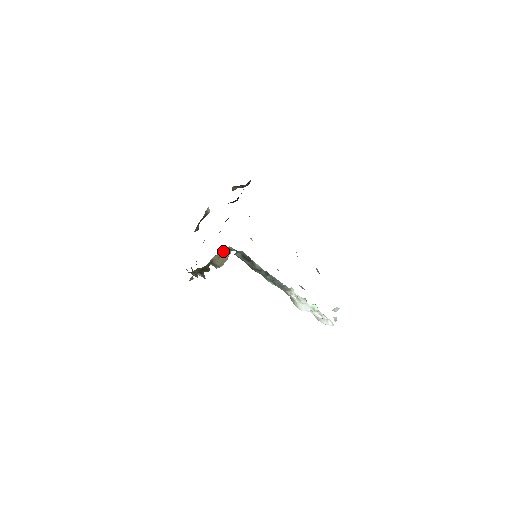
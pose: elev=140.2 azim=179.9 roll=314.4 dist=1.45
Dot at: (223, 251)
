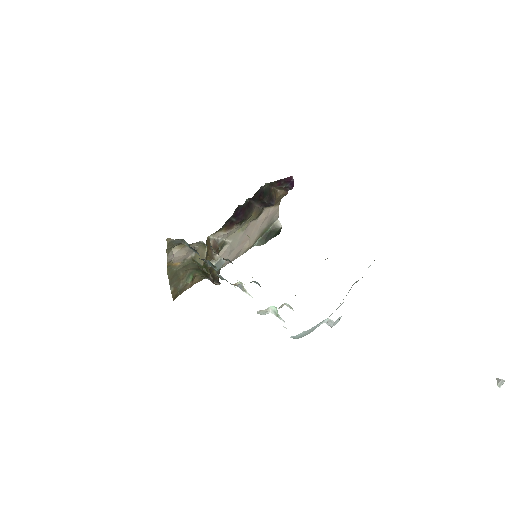
Dot at: (200, 247)
